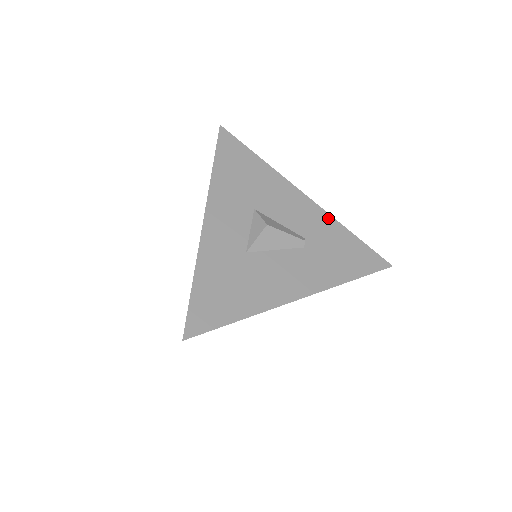
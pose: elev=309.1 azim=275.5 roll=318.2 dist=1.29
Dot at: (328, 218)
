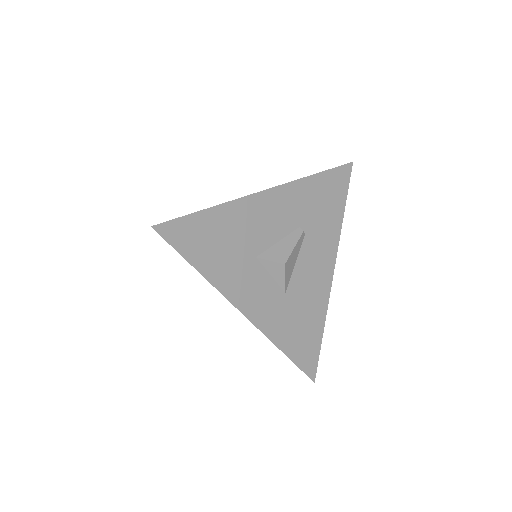
Dot at: (295, 186)
